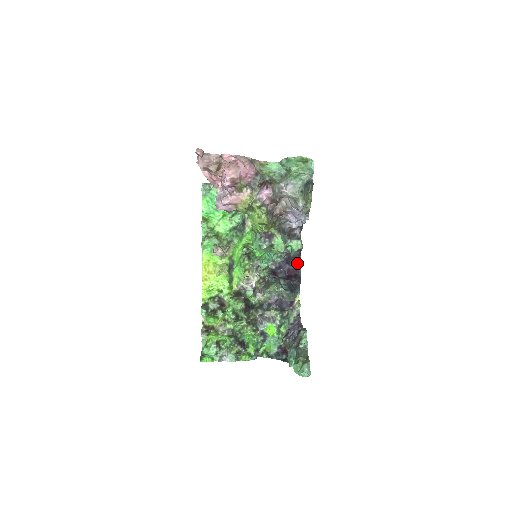
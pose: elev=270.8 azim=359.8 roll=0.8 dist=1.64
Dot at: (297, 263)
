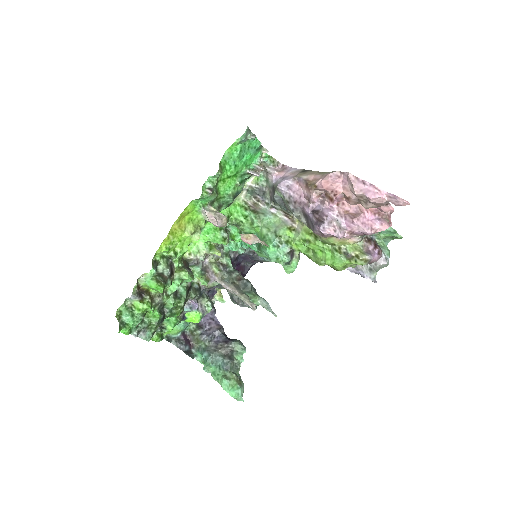
Dot at: (252, 264)
